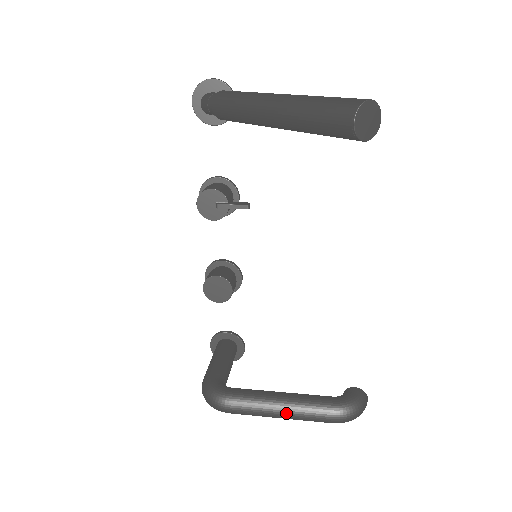
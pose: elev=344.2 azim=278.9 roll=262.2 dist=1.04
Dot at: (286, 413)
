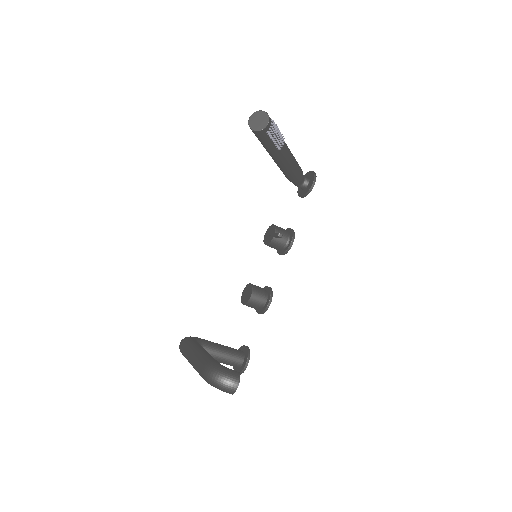
Dot at: (193, 356)
